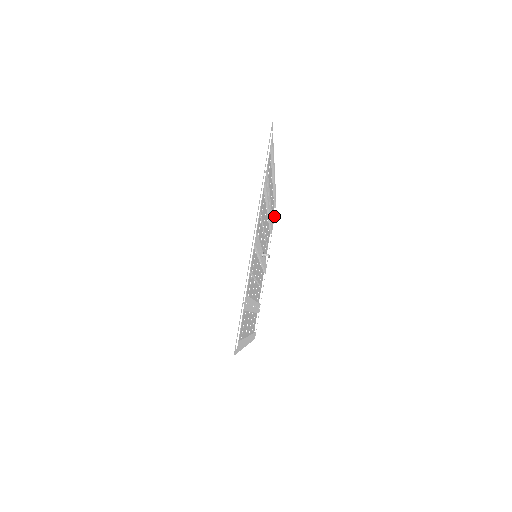
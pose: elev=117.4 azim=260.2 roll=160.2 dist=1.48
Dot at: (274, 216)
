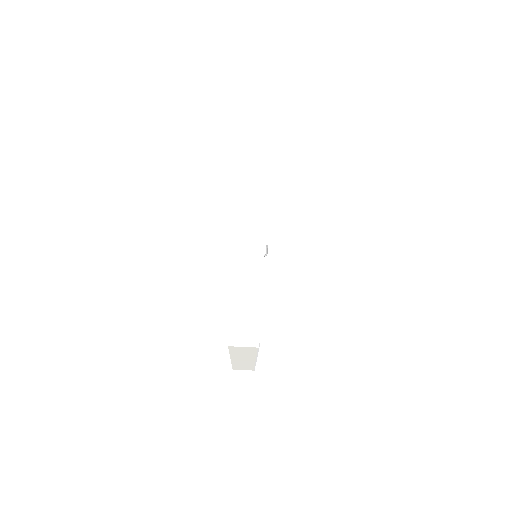
Dot at: occluded
